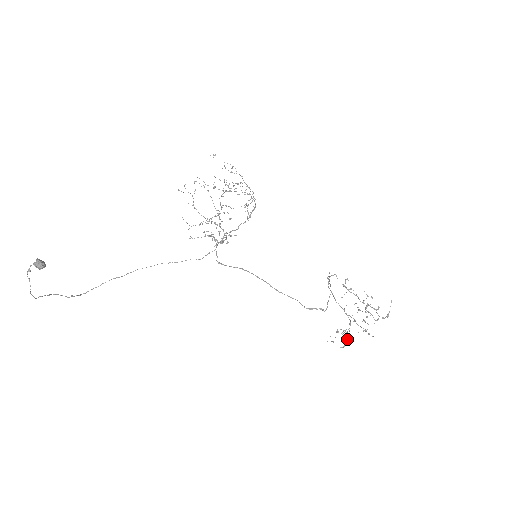
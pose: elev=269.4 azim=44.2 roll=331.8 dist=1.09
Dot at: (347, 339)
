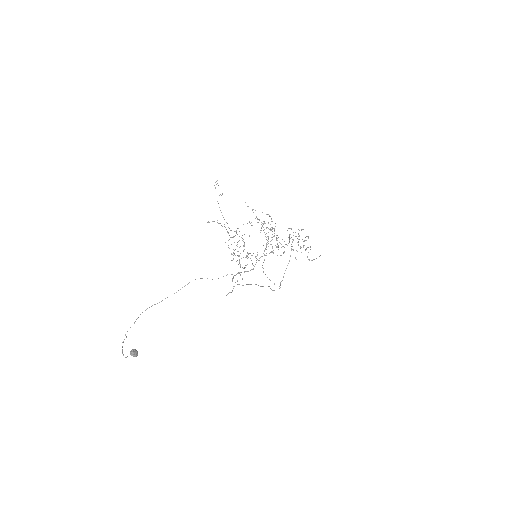
Dot at: occluded
